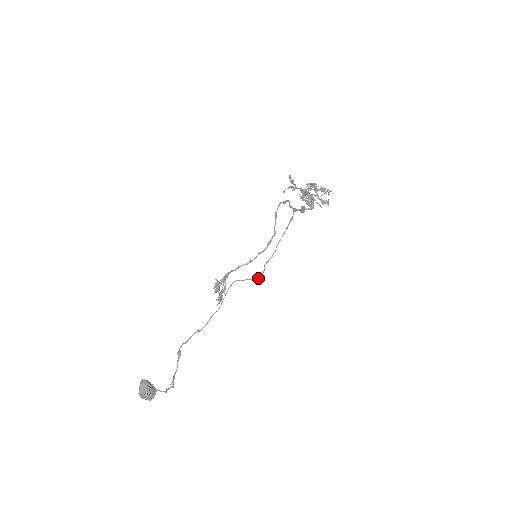
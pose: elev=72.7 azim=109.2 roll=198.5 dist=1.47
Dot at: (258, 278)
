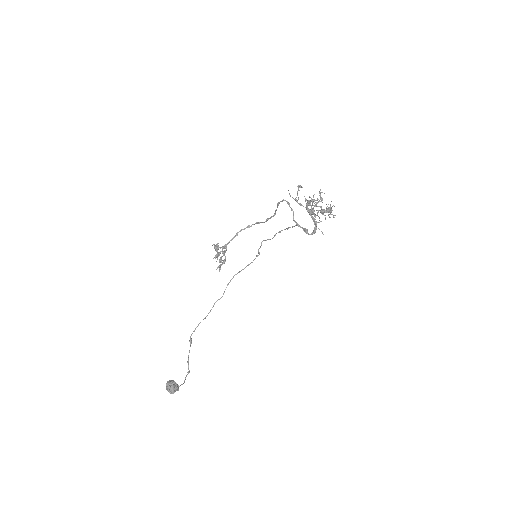
Dot at: (255, 258)
